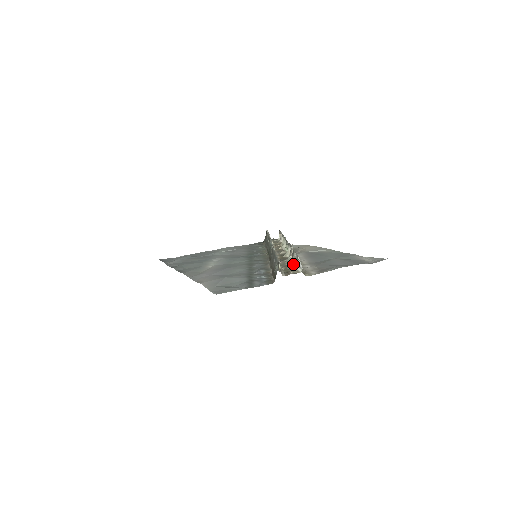
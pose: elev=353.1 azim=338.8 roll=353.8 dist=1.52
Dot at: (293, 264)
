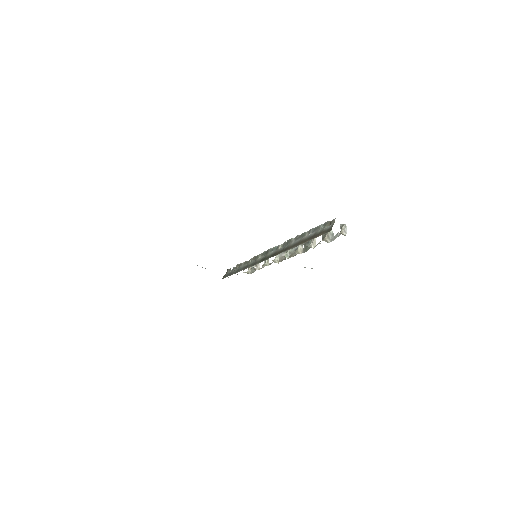
Dot at: (325, 240)
